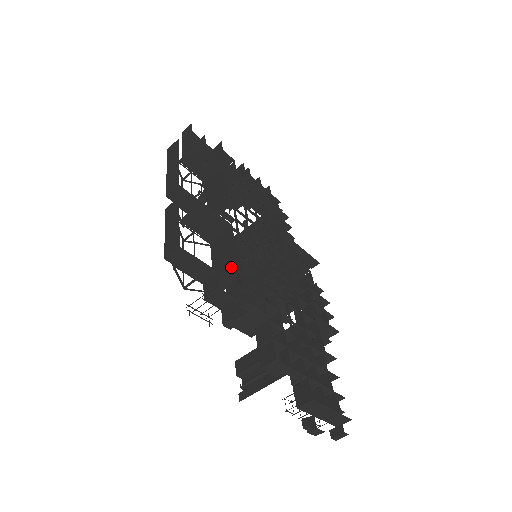
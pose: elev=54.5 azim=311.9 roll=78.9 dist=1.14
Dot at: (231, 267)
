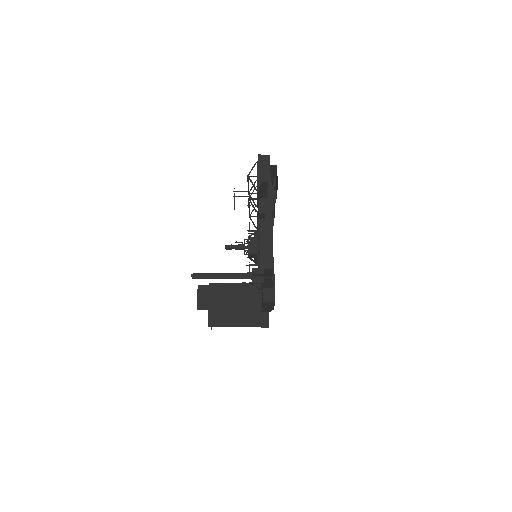
Dot at: occluded
